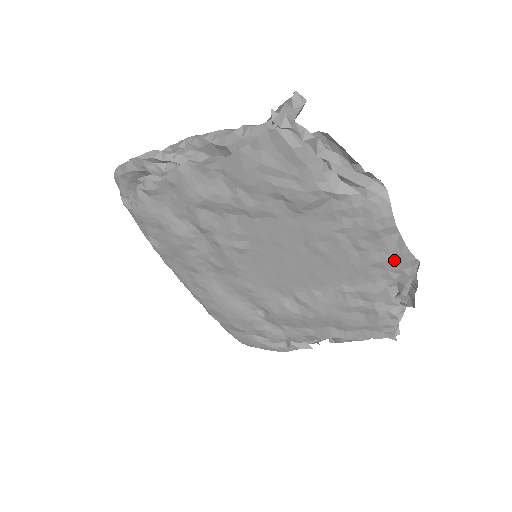
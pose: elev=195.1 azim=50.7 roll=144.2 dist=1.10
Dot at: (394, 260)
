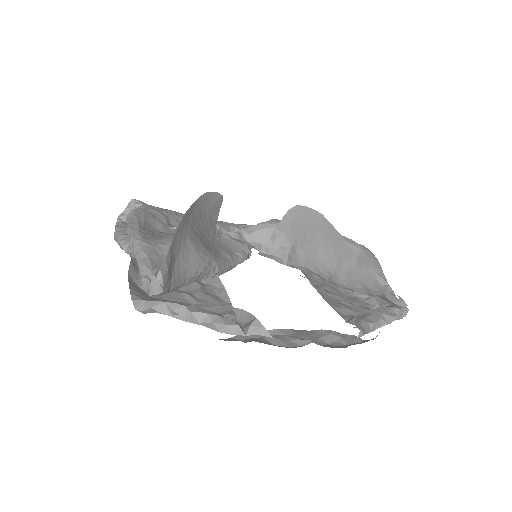
Dot at: (332, 337)
